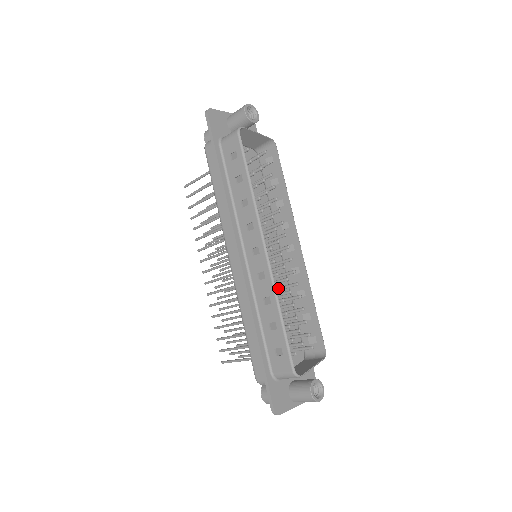
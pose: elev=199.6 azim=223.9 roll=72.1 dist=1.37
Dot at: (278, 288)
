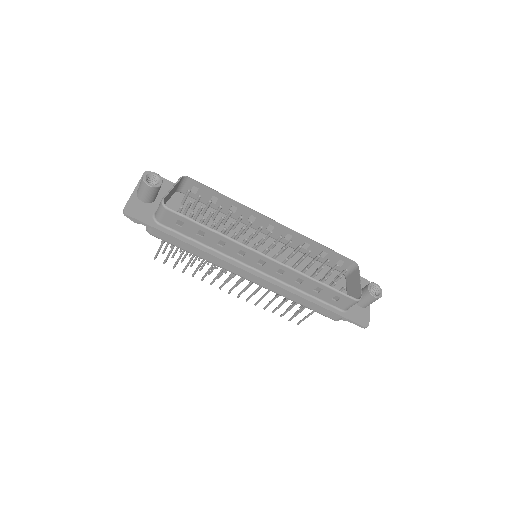
Dot at: (296, 266)
